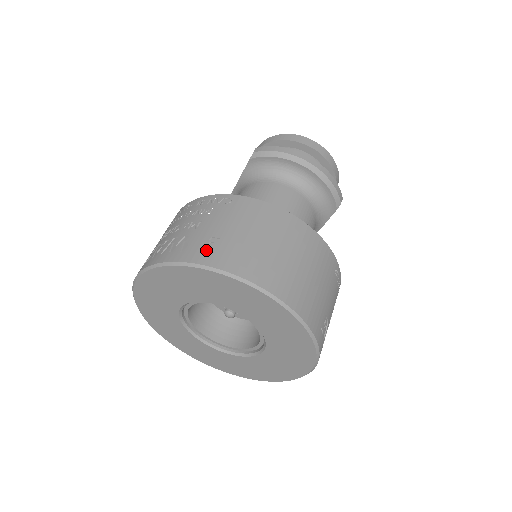
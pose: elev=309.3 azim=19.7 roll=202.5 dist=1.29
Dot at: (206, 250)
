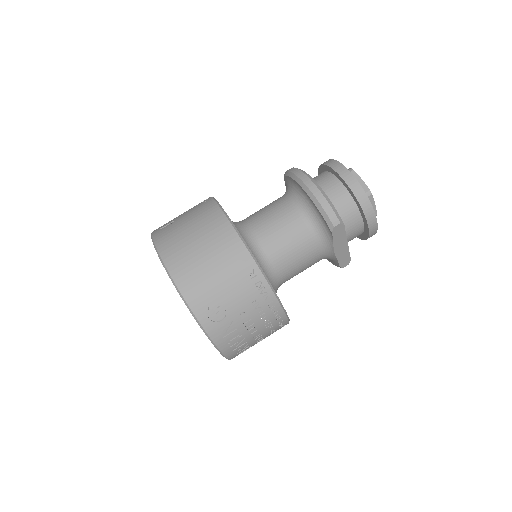
Dot at: (163, 228)
